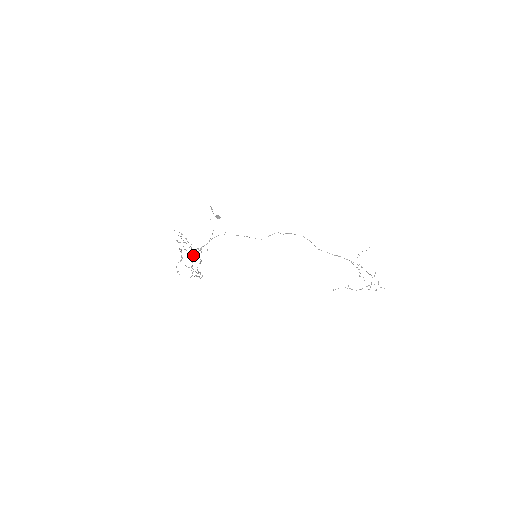
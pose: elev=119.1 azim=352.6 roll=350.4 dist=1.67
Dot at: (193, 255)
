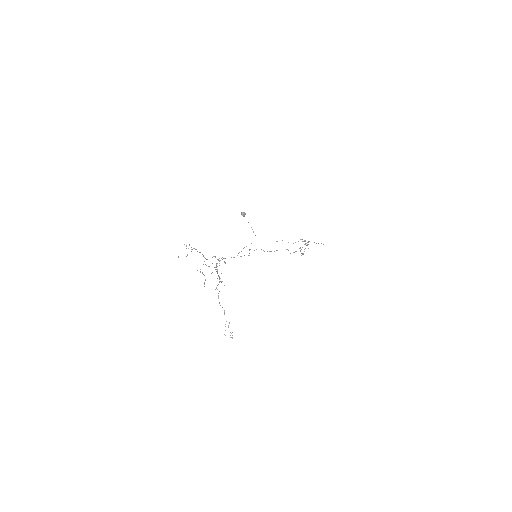
Dot at: (207, 259)
